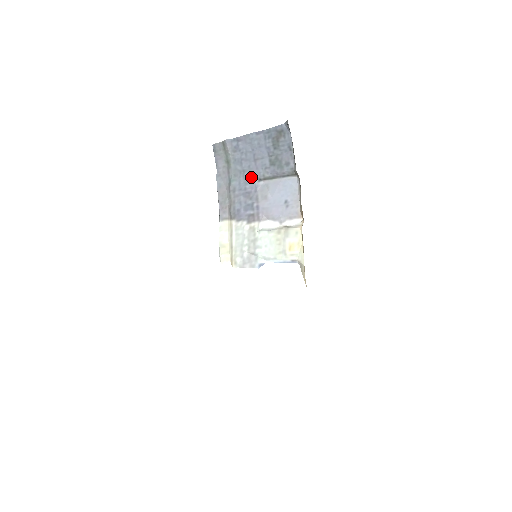
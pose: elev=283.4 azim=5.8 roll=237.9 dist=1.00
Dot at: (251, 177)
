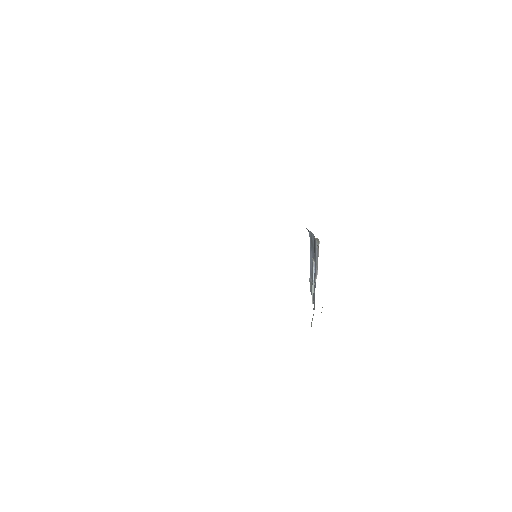
Dot at: (315, 275)
